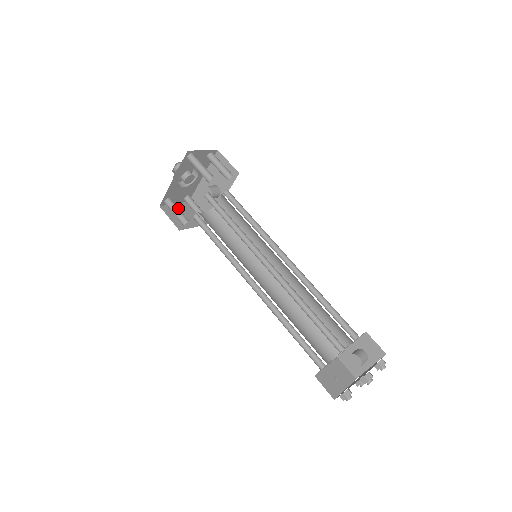
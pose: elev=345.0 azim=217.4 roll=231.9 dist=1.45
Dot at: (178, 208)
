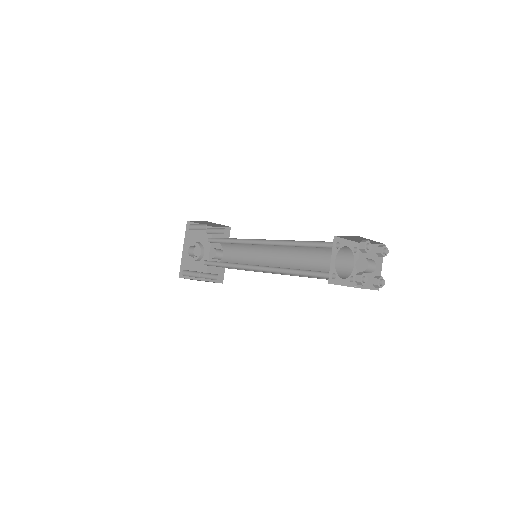
Dot at: occluded
